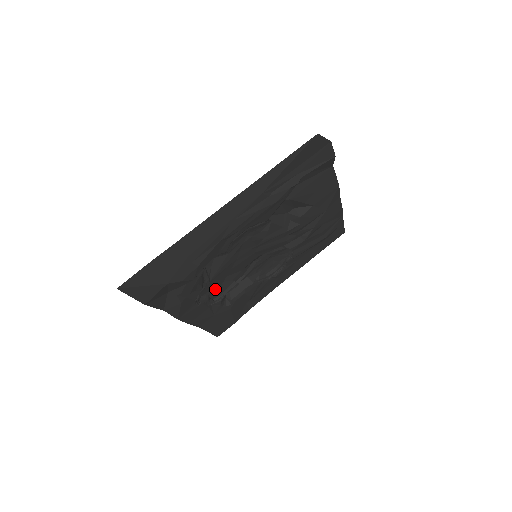
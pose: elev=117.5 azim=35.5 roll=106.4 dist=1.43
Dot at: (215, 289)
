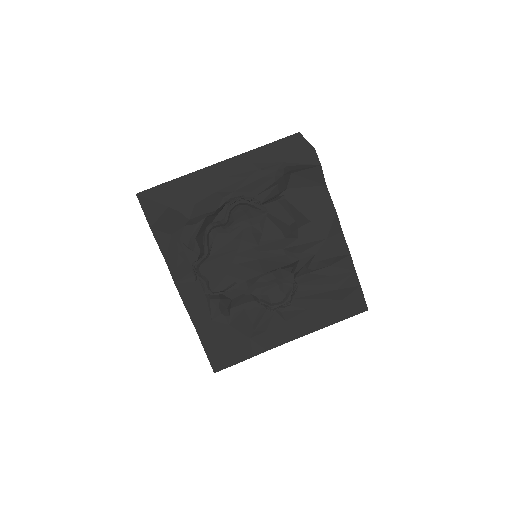
Dot at: (216, 279)
